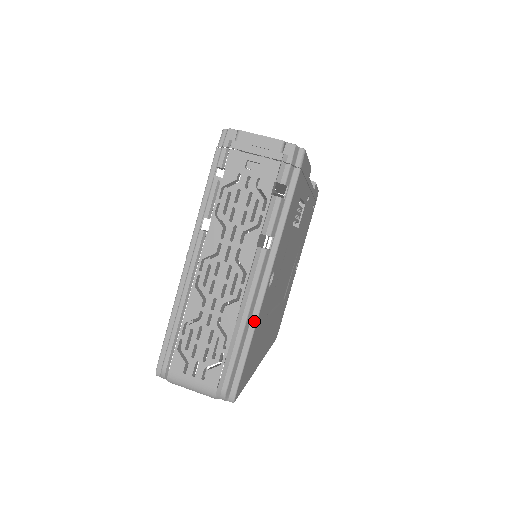
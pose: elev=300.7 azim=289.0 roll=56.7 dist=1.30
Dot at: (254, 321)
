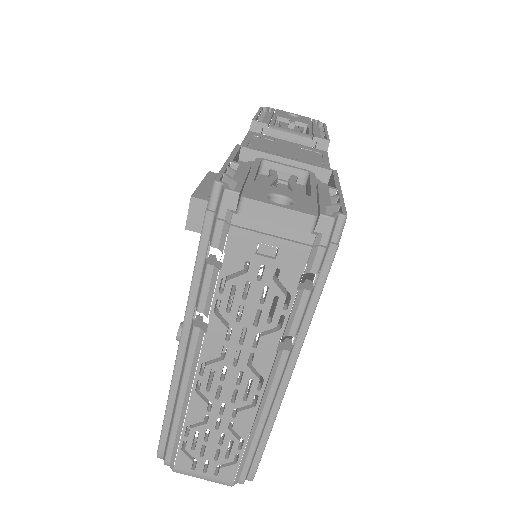
Dot at: (273, 415)
